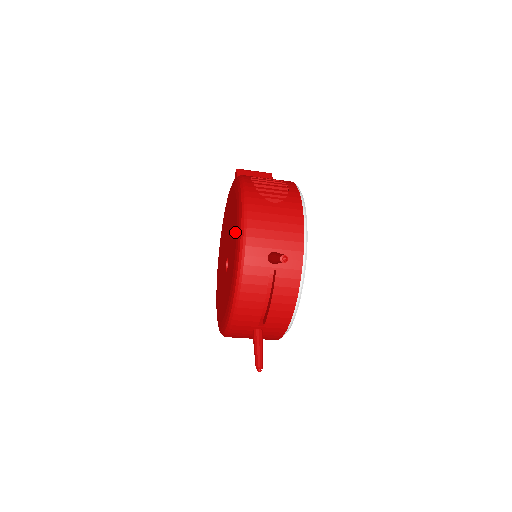
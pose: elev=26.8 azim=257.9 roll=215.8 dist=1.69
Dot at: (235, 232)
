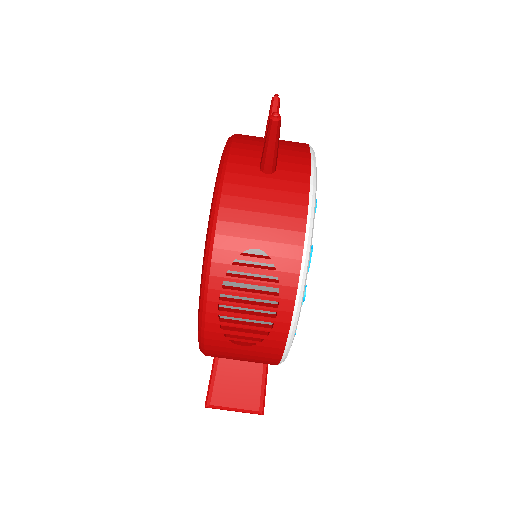
Dot at: occluded
